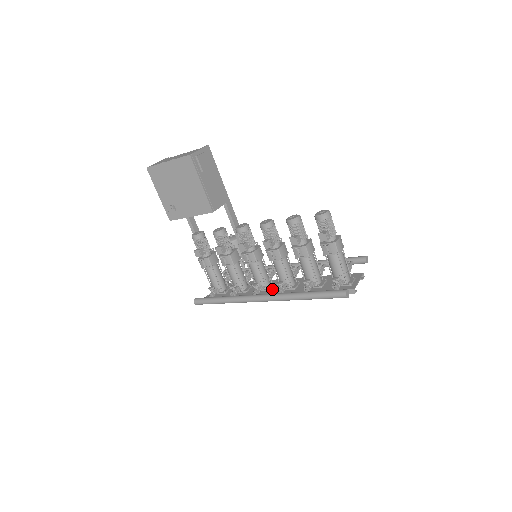
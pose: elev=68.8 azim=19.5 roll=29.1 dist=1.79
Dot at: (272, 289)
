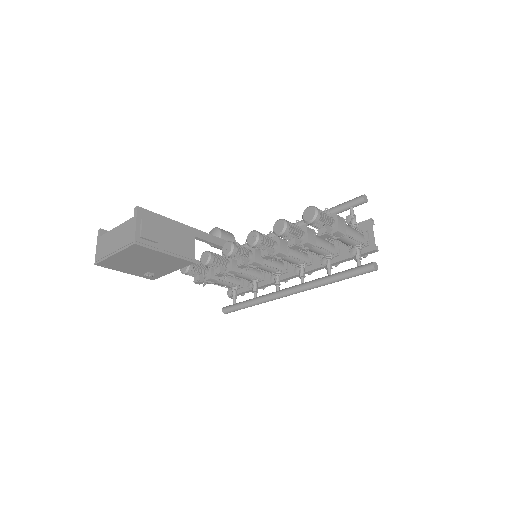
Dot at: (288, 269)
